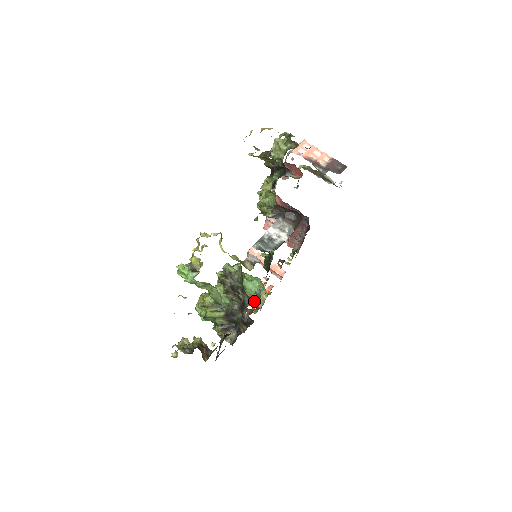
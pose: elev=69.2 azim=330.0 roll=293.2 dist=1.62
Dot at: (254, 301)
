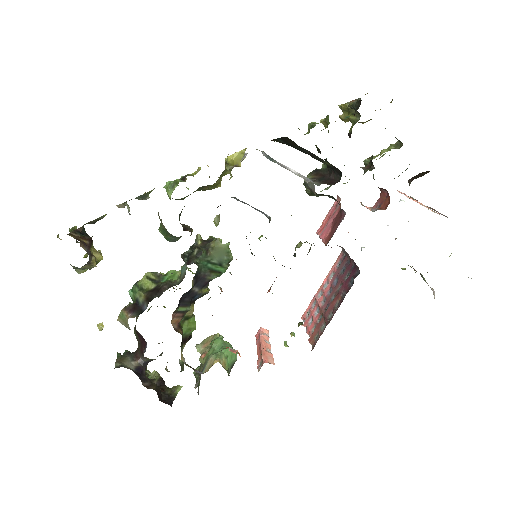
Dot at: occluded
